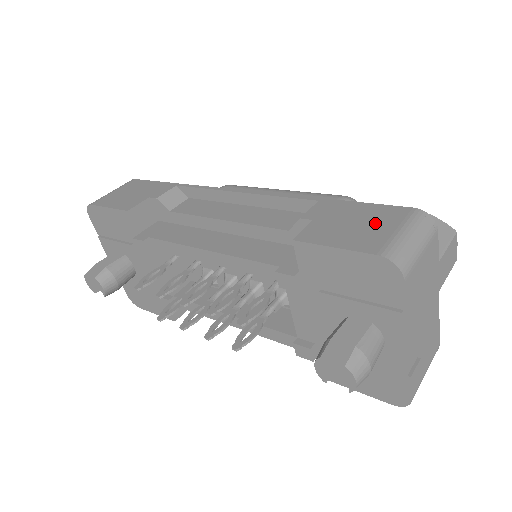
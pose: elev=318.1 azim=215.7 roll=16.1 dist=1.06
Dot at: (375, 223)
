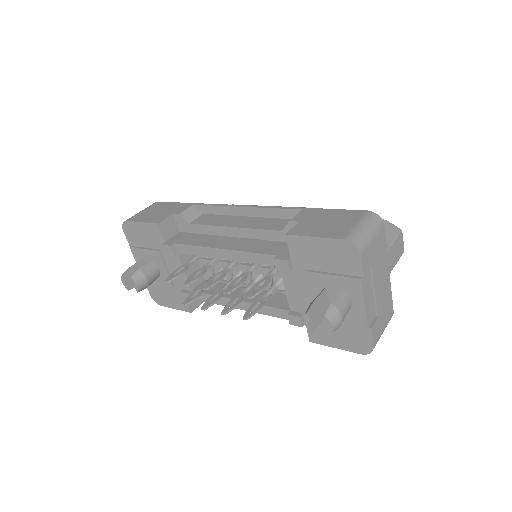
Dot at: (341, 221)
